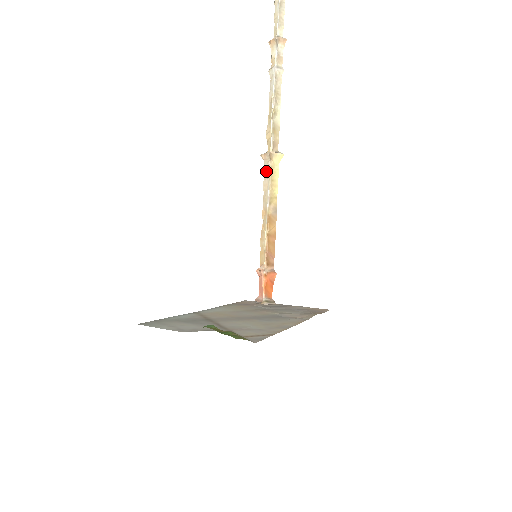
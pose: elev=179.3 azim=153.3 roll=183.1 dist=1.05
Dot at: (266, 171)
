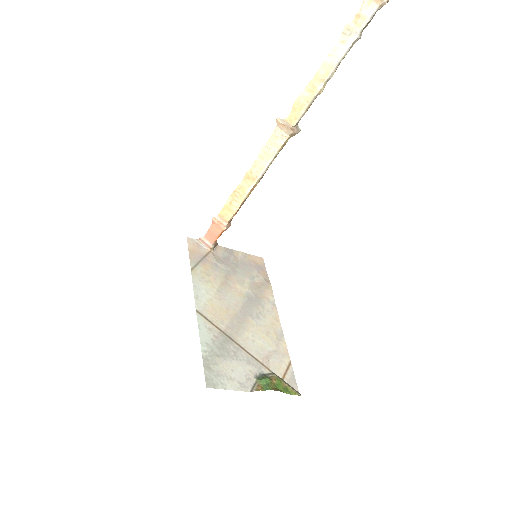
Dot at: (275, 141)
